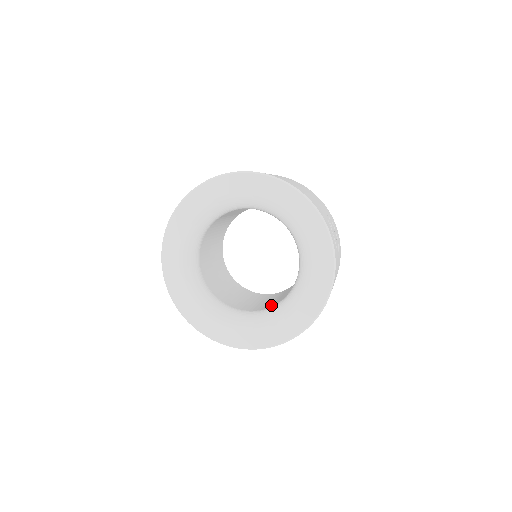
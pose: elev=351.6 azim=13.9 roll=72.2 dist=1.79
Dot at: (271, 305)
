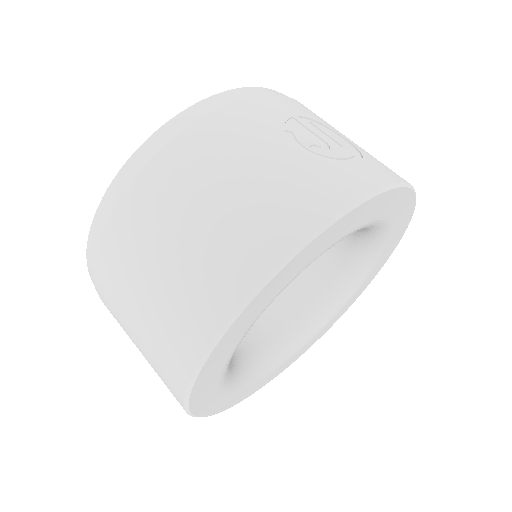
Dot at: (337, 252)
